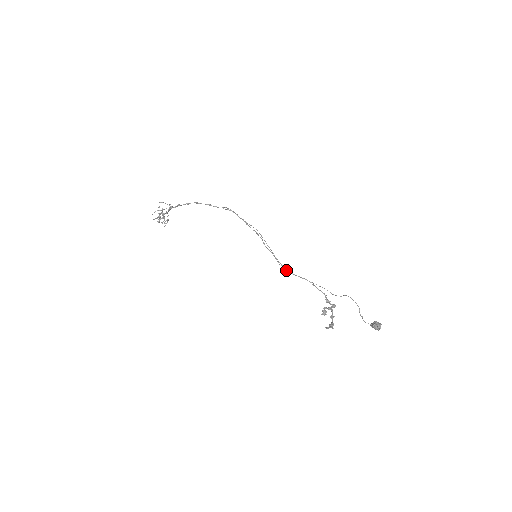
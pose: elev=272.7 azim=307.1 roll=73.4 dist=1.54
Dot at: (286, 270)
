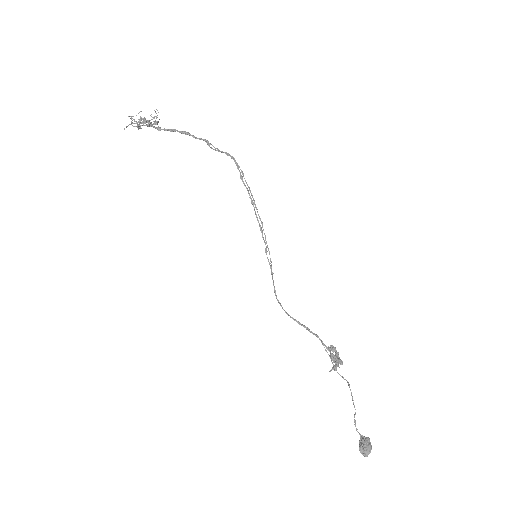
Dot at: occluded
